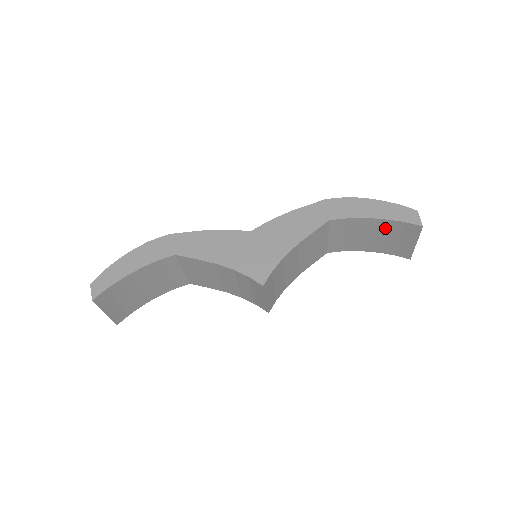
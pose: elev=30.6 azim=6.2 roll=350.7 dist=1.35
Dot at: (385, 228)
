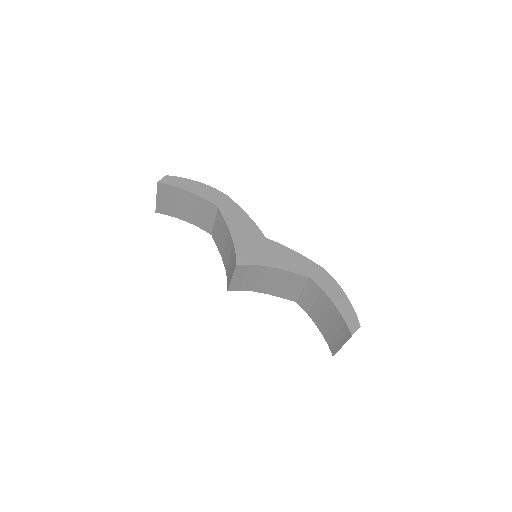
Dot at: (335, 317)
